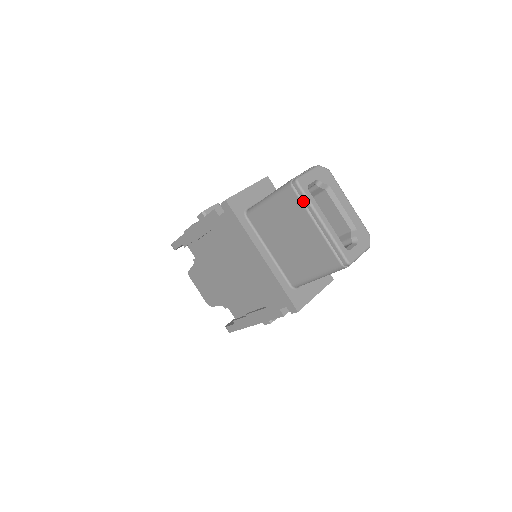
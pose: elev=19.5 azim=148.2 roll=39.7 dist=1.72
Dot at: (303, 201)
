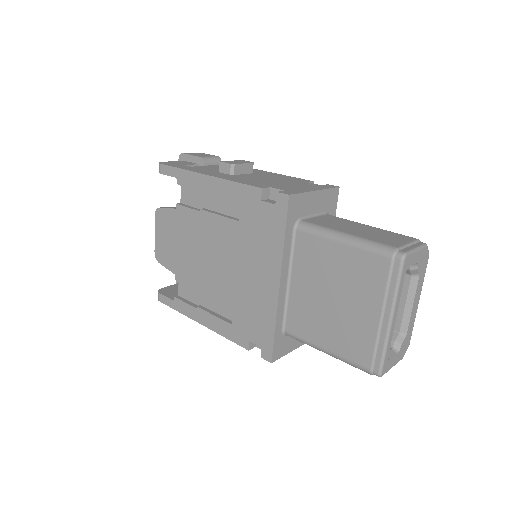
Dot at: (390, 282)
